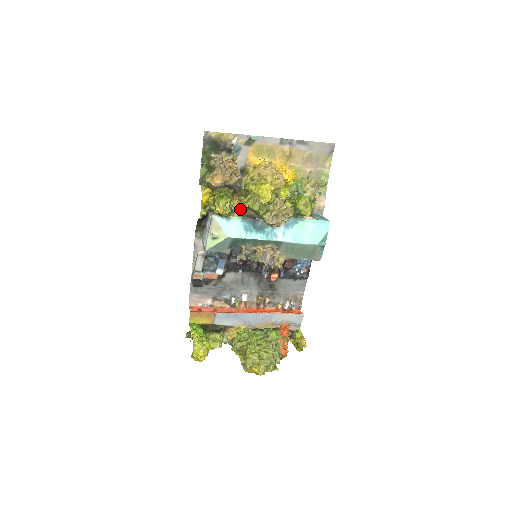
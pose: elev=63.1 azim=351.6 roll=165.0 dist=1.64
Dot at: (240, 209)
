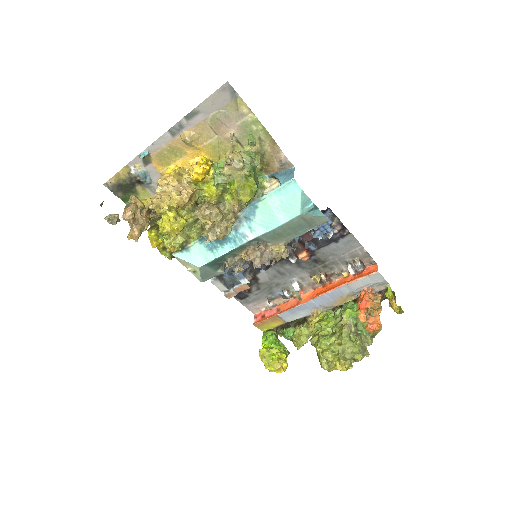
Dot at: occluded
